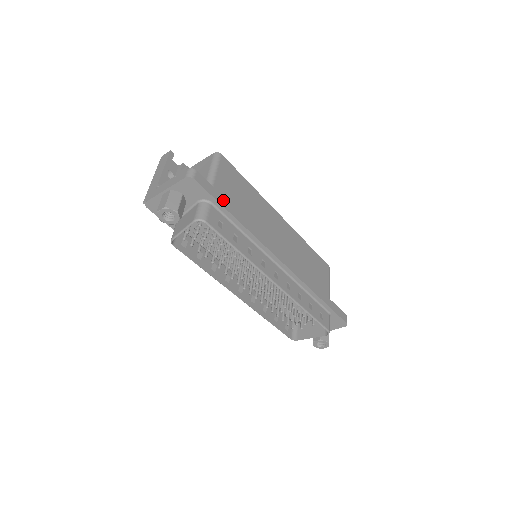
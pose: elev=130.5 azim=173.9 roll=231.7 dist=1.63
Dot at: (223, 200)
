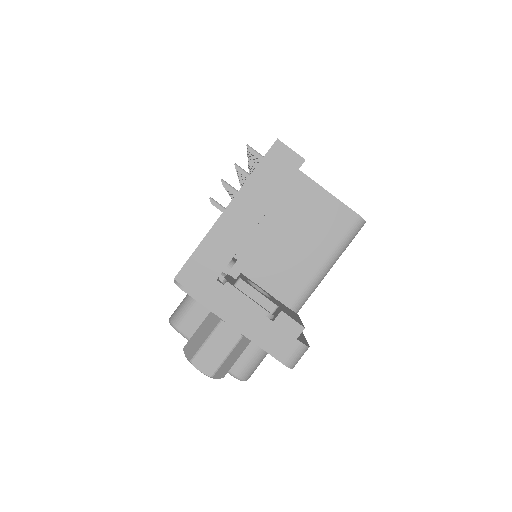
Dot at: occluded
